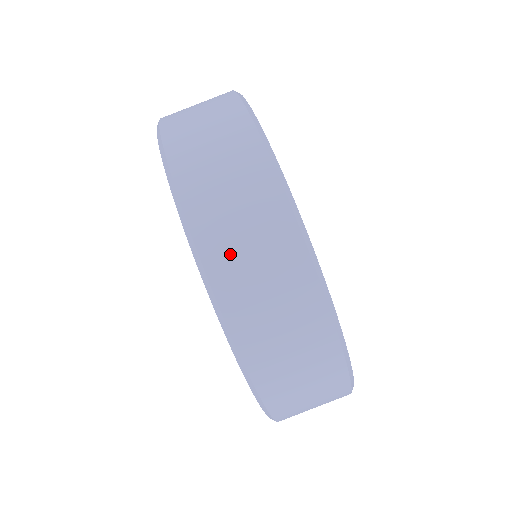
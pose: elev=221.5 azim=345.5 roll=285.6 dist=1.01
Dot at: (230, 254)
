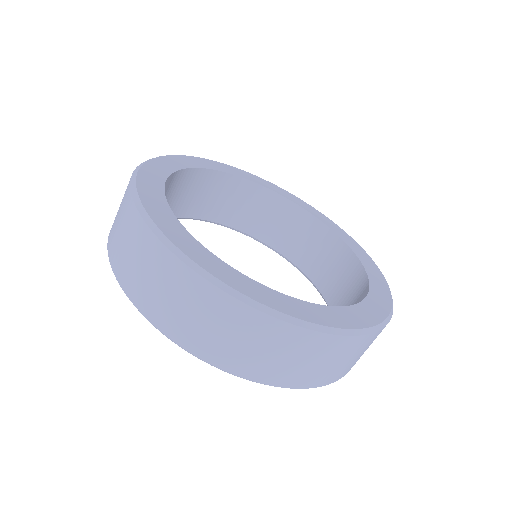
Dot at: (129, 271)
